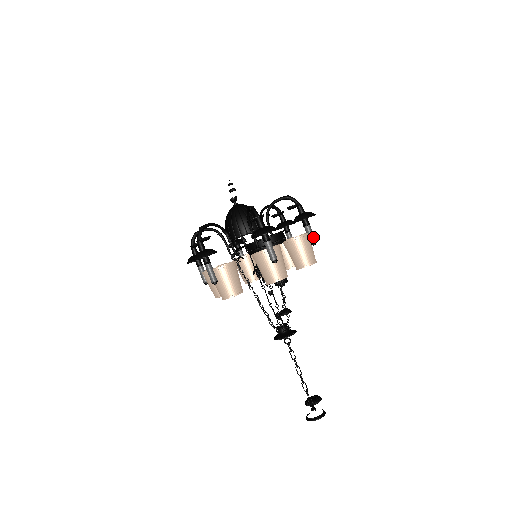
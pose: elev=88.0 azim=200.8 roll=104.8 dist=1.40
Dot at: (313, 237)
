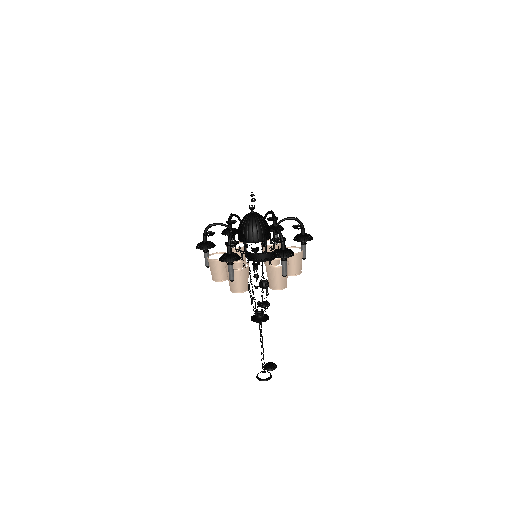
Dot at: (284, 271)
